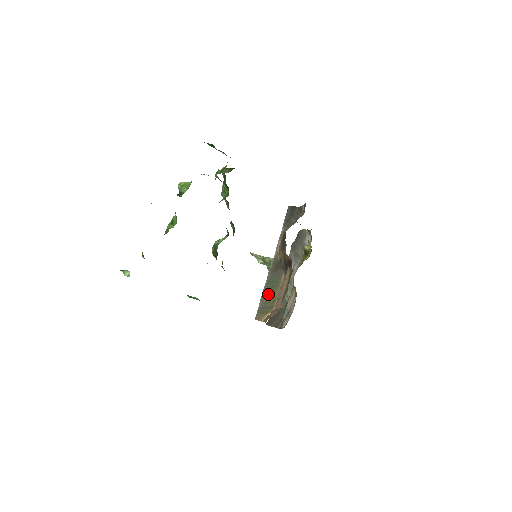
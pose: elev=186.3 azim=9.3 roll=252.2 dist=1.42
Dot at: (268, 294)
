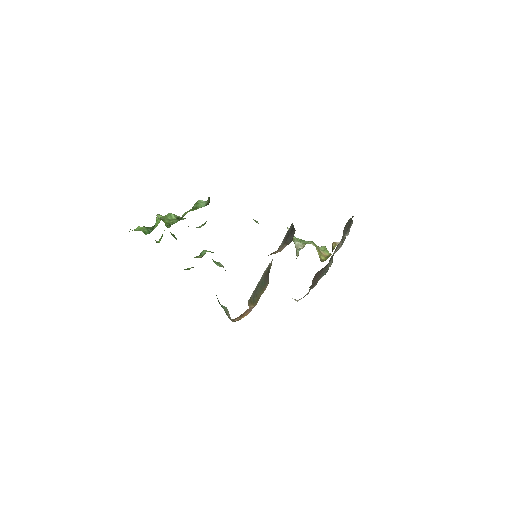
Dot at: (257, 291)
